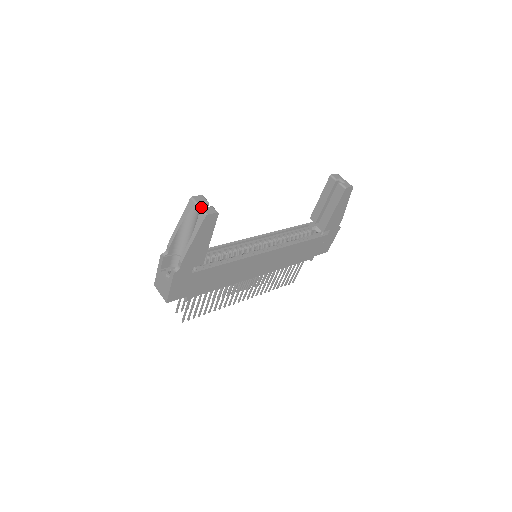
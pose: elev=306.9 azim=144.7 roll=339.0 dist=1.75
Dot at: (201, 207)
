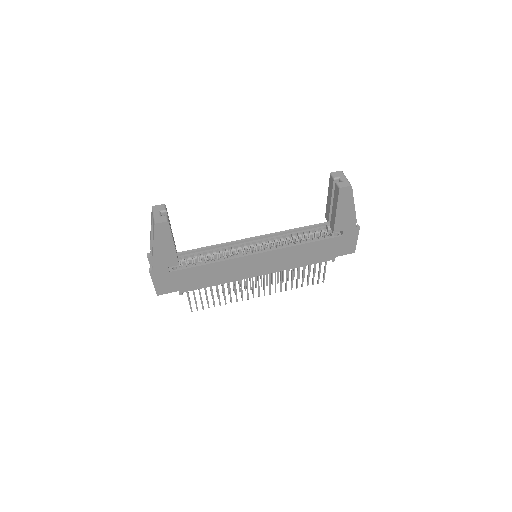
Dot at: (154, 216)
